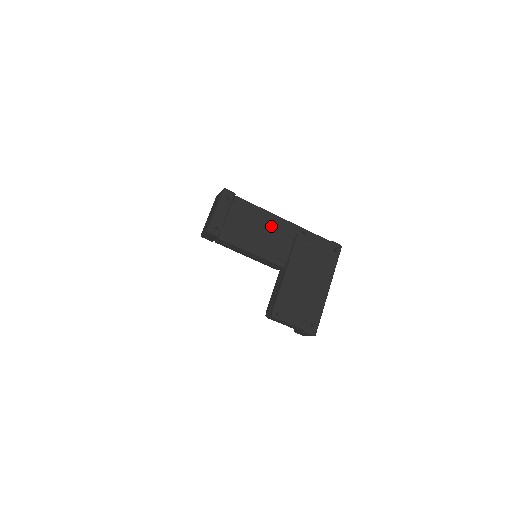
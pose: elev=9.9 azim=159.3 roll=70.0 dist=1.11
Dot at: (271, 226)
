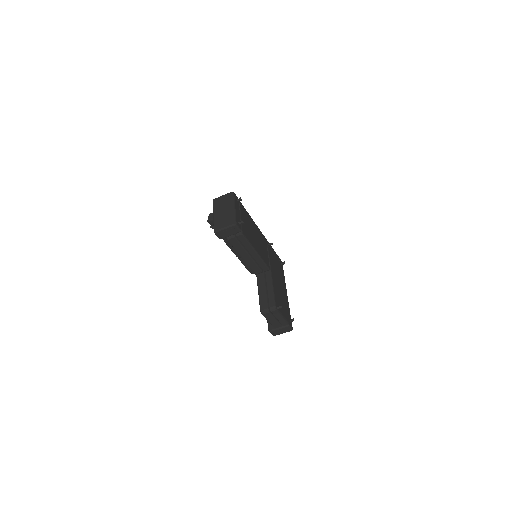
Dot at: (257, 233)
